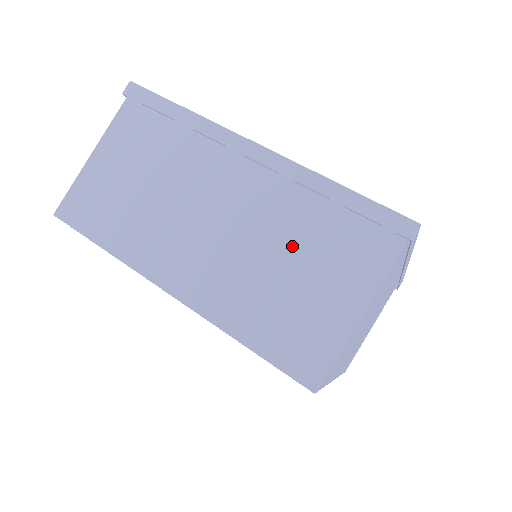
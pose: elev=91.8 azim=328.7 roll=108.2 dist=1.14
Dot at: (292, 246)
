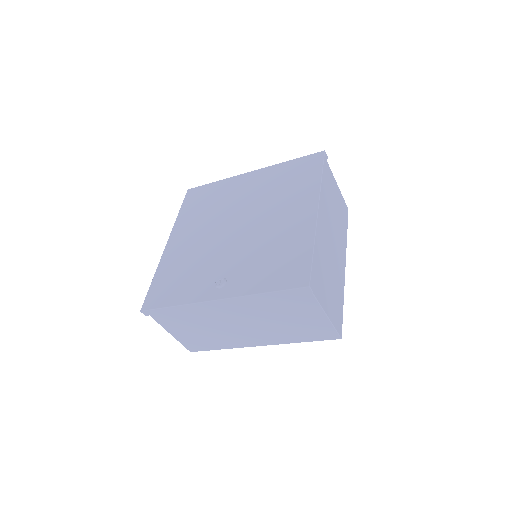
Dot at: (277, 315)
